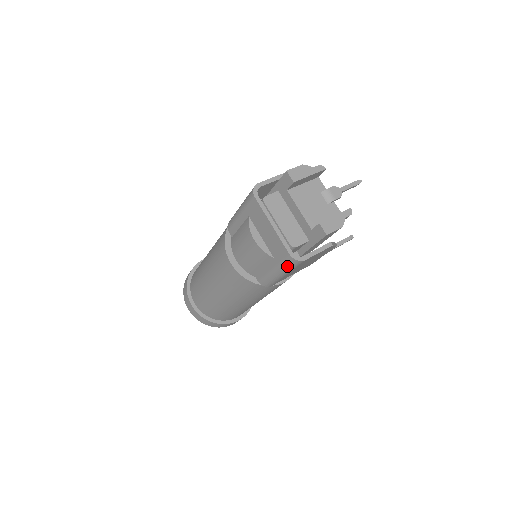
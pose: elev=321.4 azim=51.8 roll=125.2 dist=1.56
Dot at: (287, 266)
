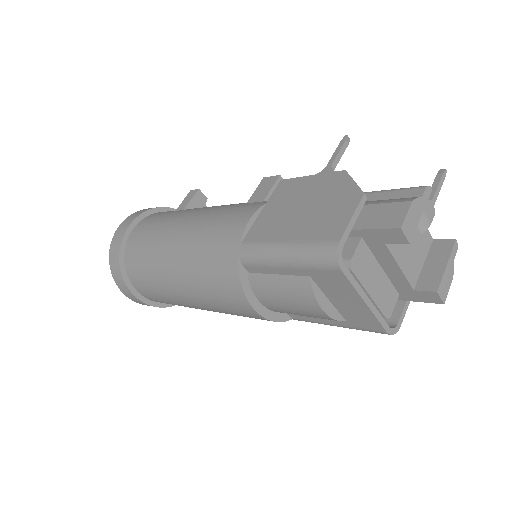
Dot at: occluded
